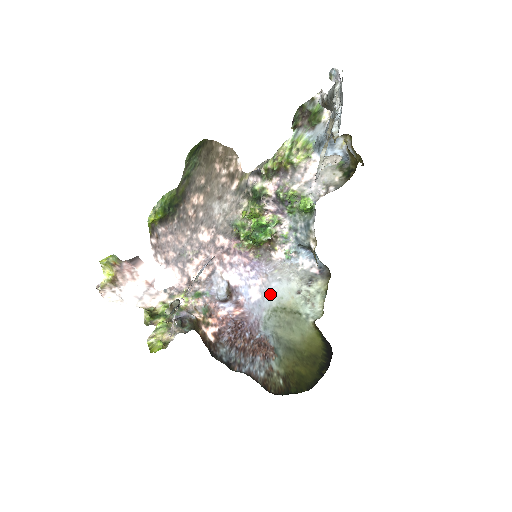
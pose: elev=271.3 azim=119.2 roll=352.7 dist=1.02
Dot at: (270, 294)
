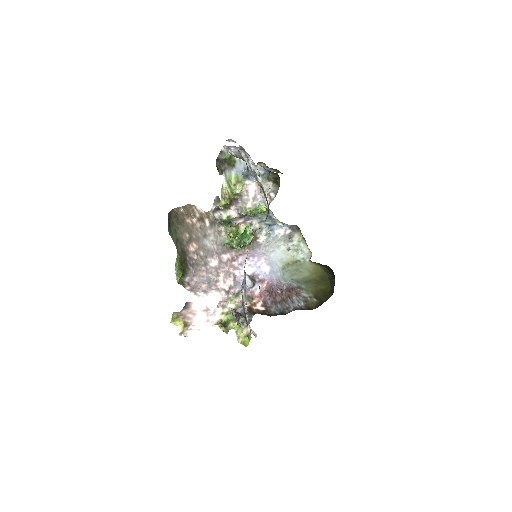
Dot at: (274, 262)
